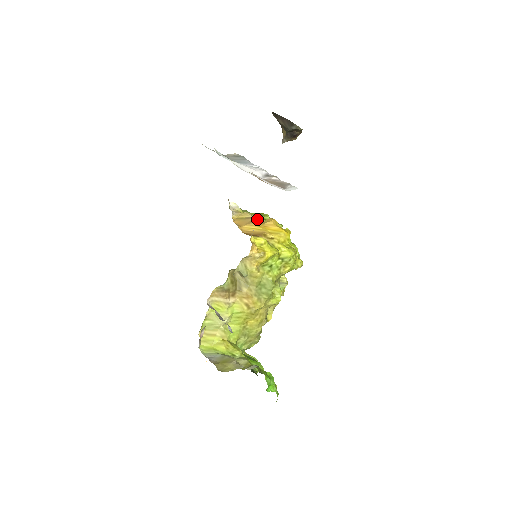
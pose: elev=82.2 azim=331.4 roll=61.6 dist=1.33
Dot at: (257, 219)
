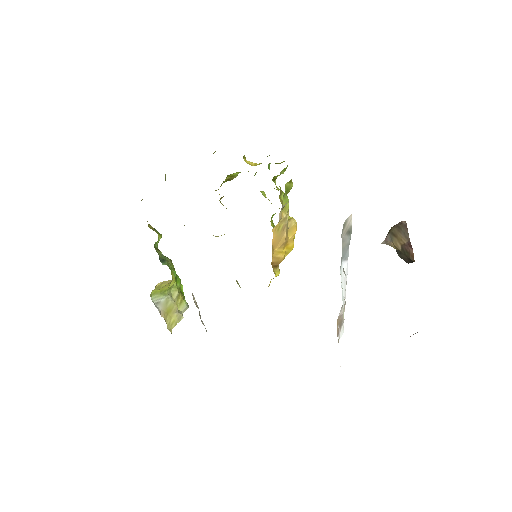
Dot at: occluded
